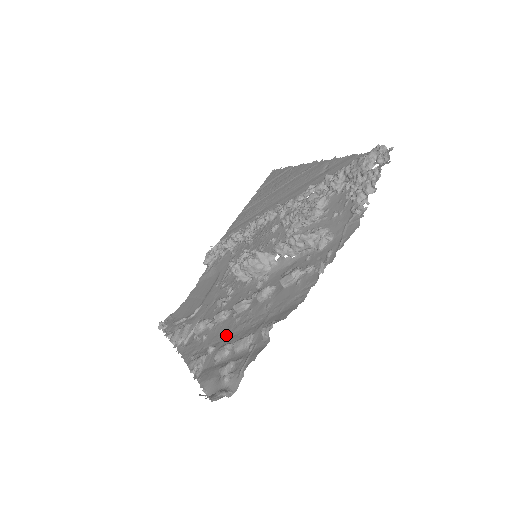
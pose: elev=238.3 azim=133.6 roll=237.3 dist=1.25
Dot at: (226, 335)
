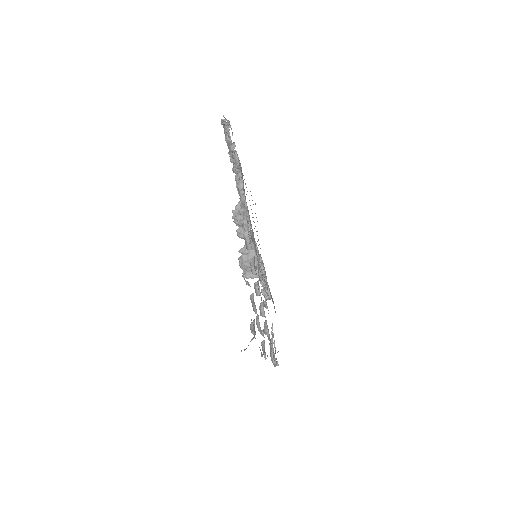
Dot at: occluded
